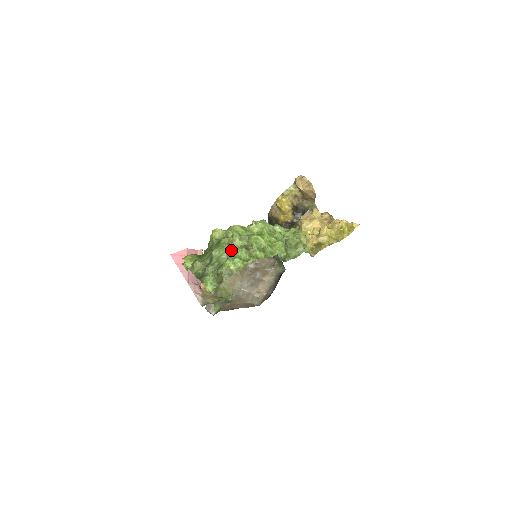
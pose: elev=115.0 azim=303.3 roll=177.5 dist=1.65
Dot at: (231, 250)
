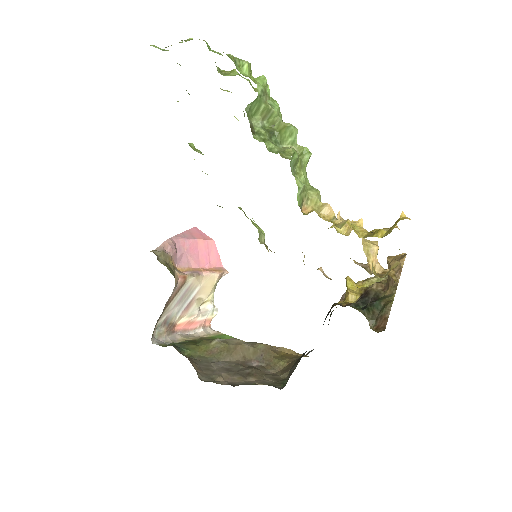
Dot at: occluded
